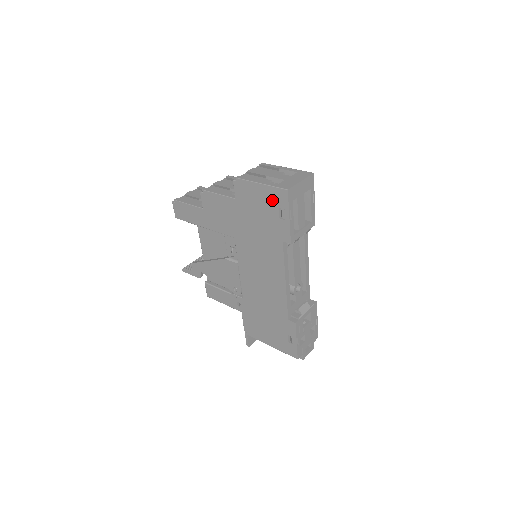
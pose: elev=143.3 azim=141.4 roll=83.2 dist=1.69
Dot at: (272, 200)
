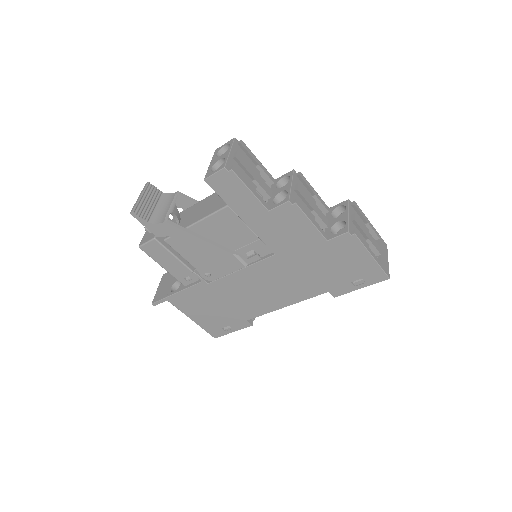
Dot at: (365, 271)
